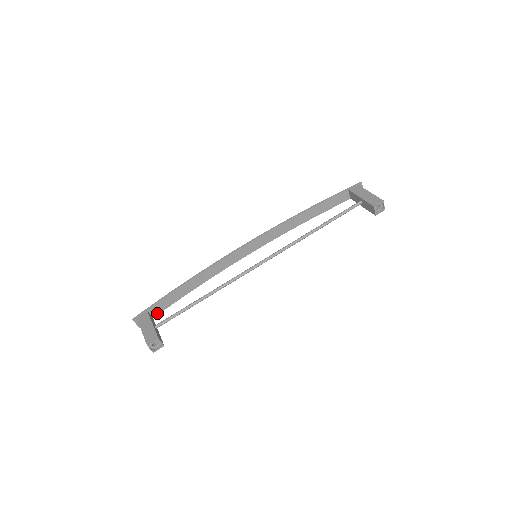
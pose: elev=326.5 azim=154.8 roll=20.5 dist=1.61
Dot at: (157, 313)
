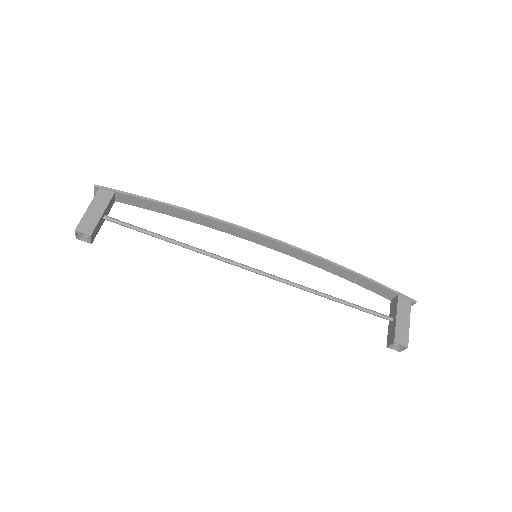
Dot at: (123, 201)
